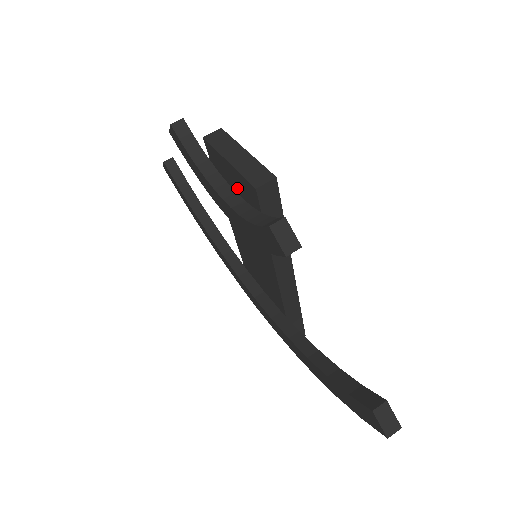
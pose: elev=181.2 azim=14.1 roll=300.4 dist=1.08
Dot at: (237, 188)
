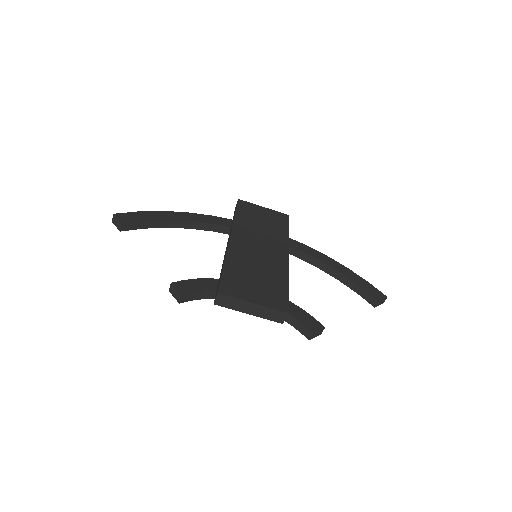
Dot at: occluded
